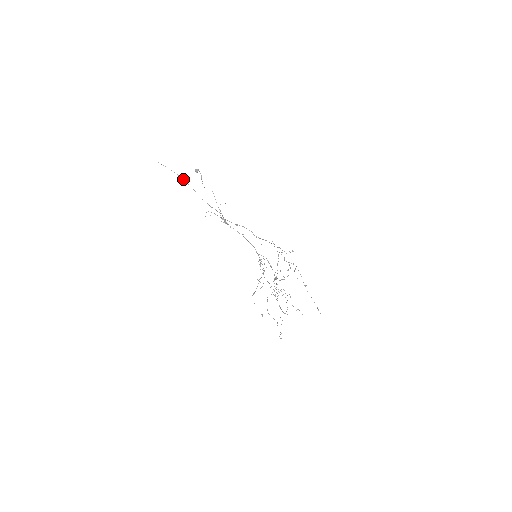
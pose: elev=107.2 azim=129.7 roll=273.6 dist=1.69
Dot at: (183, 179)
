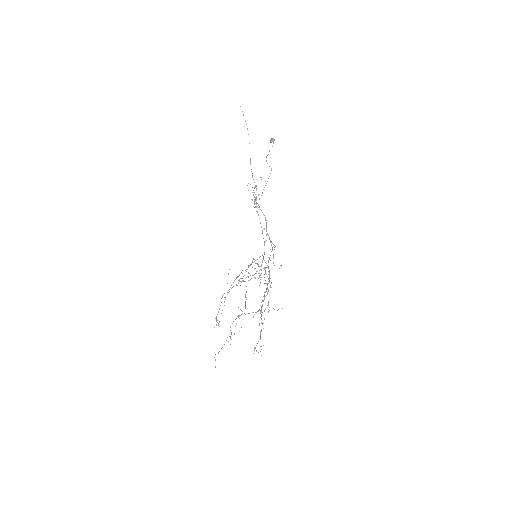
Dot at: occluded
